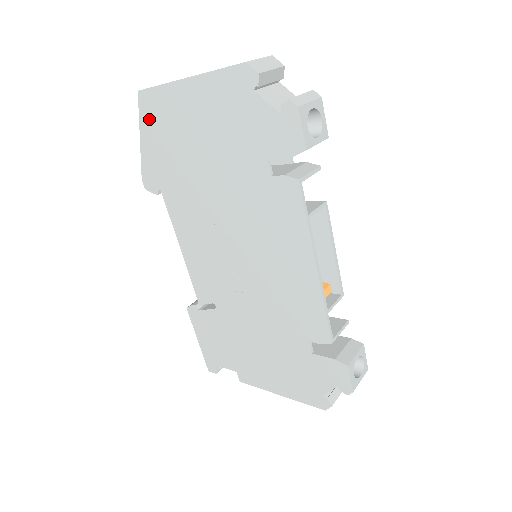
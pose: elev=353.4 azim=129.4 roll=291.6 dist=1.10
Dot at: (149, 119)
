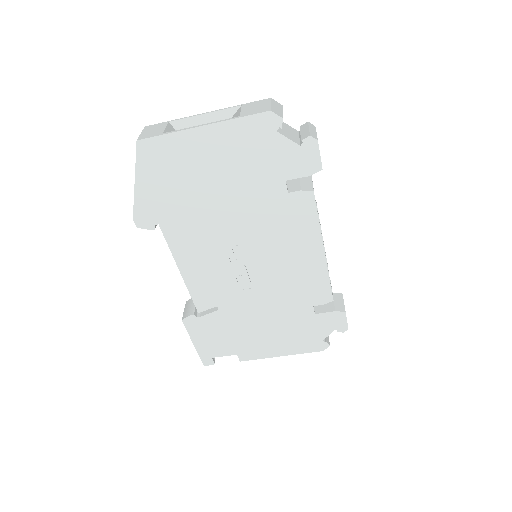
Dot at: (150, 164)
